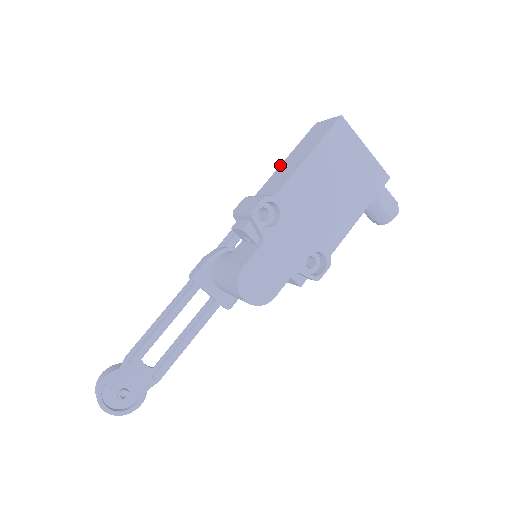
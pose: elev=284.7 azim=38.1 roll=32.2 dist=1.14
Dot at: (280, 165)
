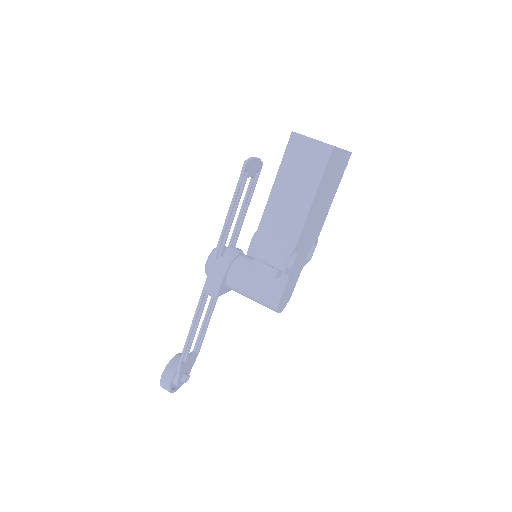
Dot at: (271, 191)
